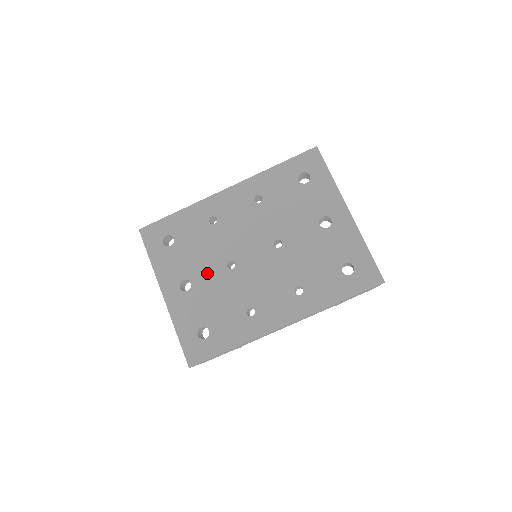
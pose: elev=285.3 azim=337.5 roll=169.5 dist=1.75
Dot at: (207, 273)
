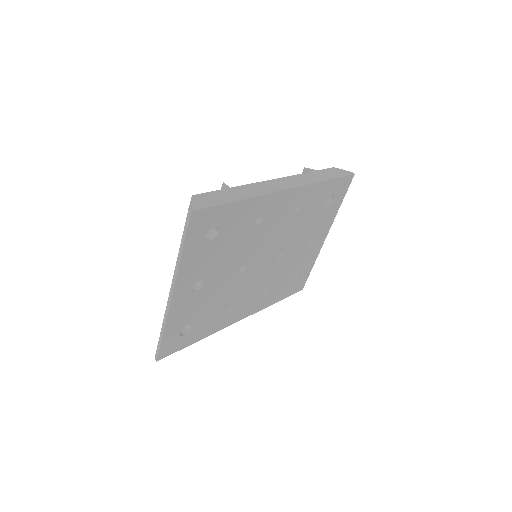
Dot at: (222, 275)
